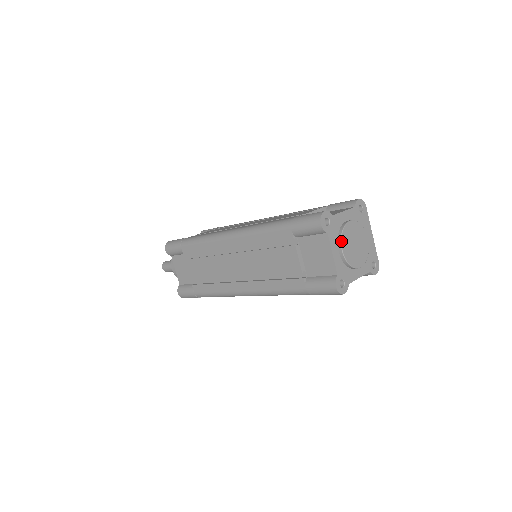
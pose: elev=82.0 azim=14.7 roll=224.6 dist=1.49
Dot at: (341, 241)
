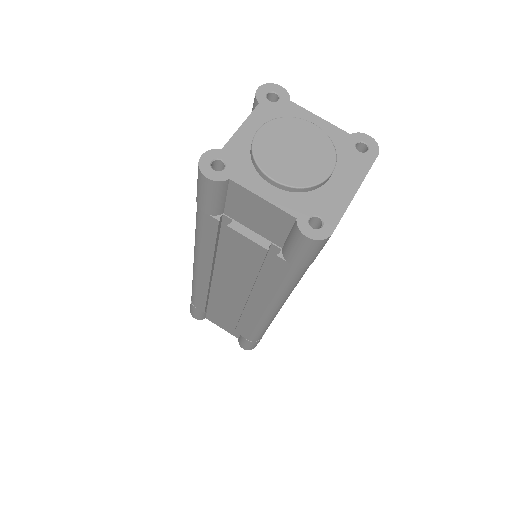
Dot at: (268, 121)
